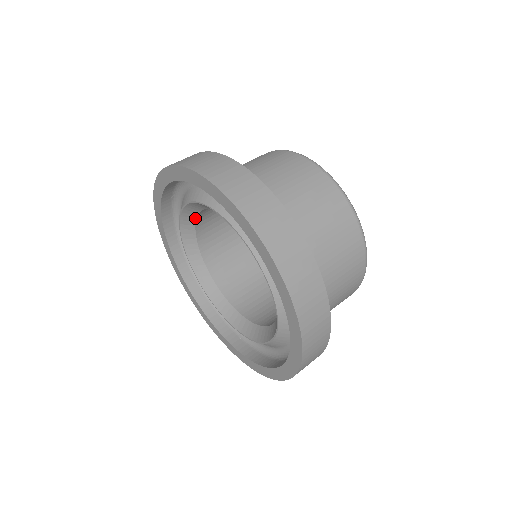
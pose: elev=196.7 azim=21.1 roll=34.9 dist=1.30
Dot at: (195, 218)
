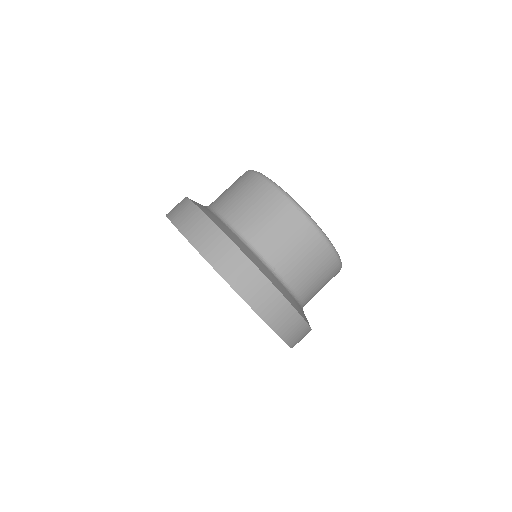
Dot at: occluded
